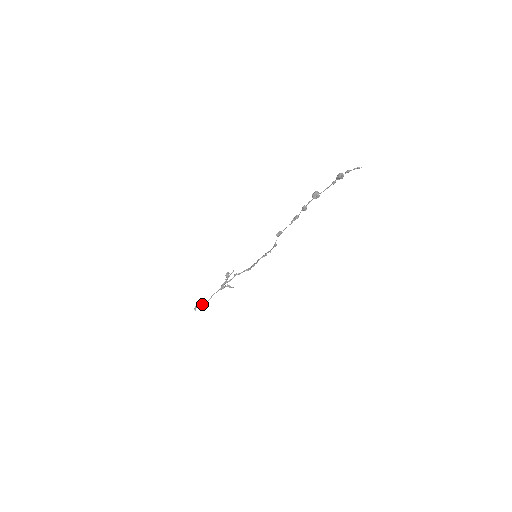
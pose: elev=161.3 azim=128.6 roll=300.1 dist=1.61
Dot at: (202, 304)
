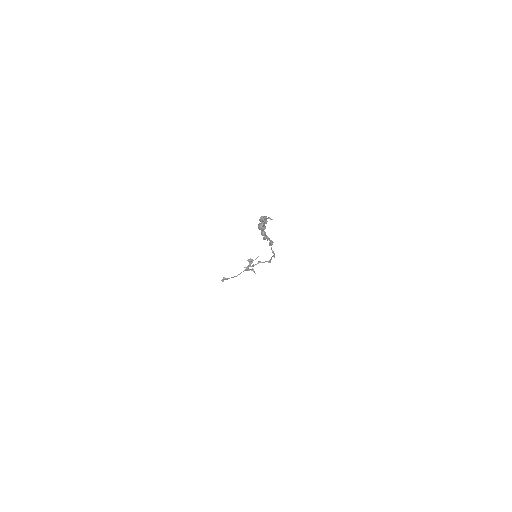
Dot at: occluded
